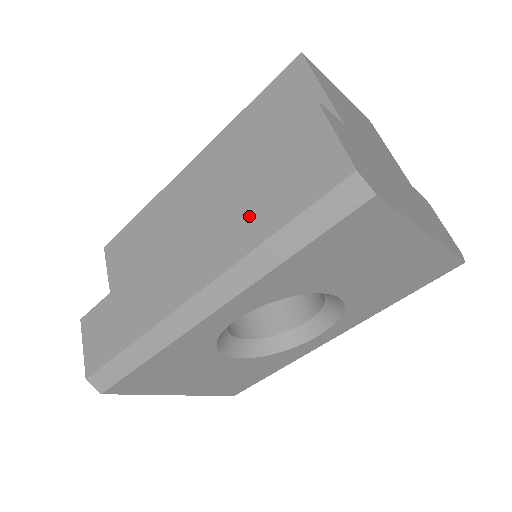
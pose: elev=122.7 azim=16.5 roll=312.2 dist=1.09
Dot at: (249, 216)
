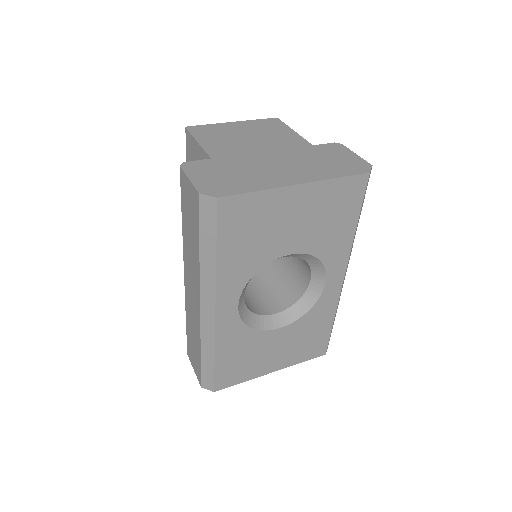
Dot at: (192, 247)
